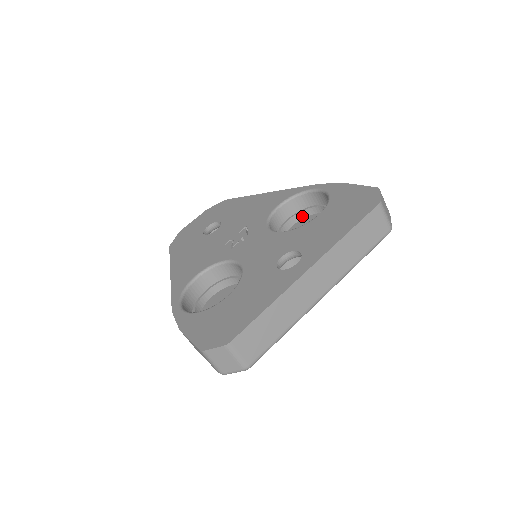
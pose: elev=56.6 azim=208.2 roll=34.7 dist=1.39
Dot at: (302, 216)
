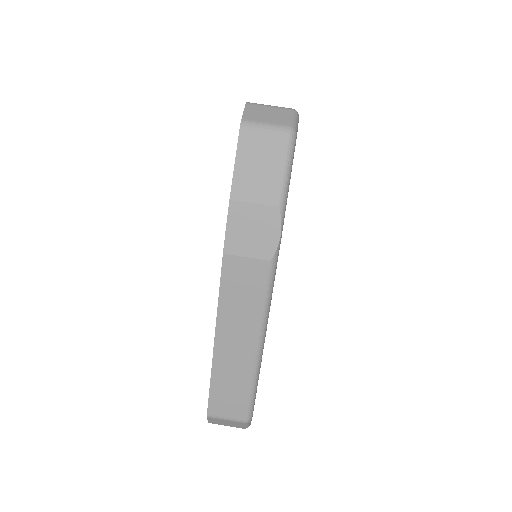
Dot at: occluded
